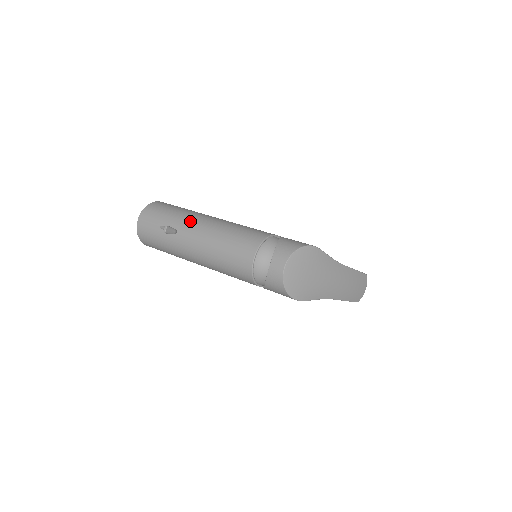
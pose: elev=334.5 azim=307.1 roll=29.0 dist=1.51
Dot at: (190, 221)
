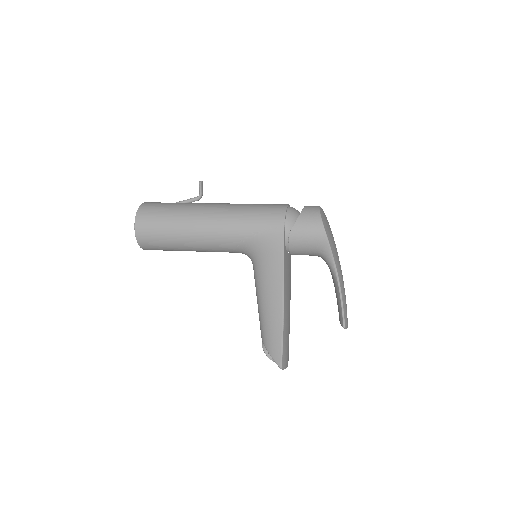
Dot at: occluded
